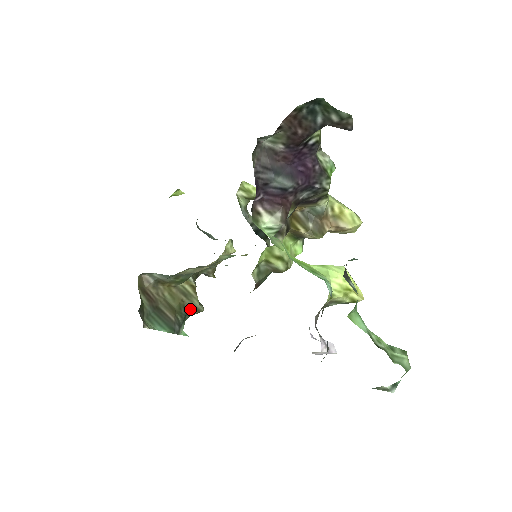
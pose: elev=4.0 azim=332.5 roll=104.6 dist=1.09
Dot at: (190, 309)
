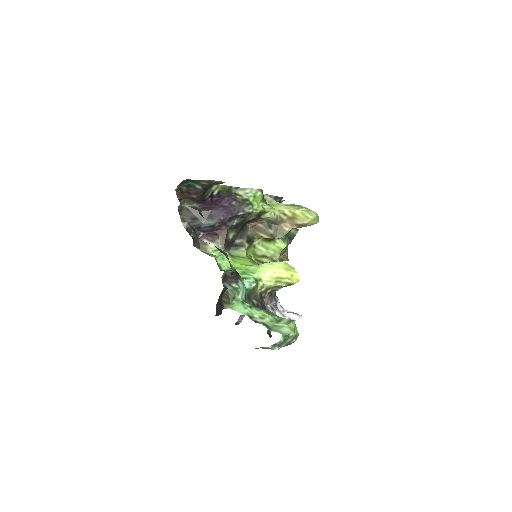
Dot at: occluded
